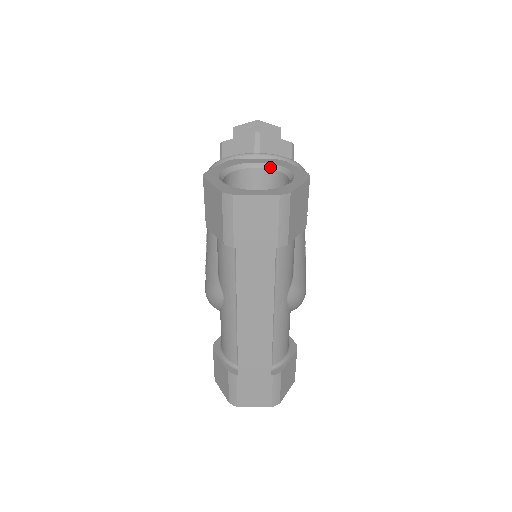
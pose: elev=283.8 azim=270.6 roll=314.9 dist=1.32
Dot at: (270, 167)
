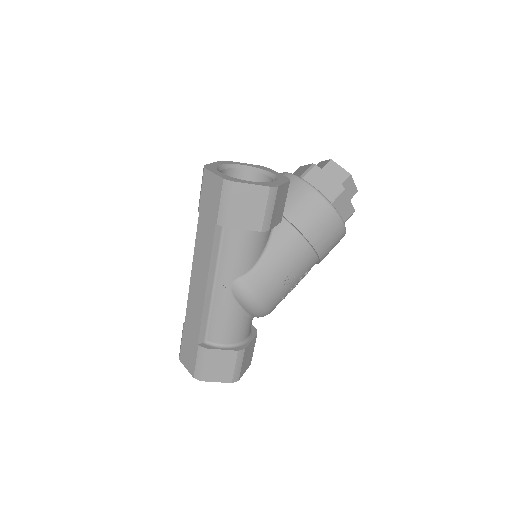
Dot at: (274, 178)
